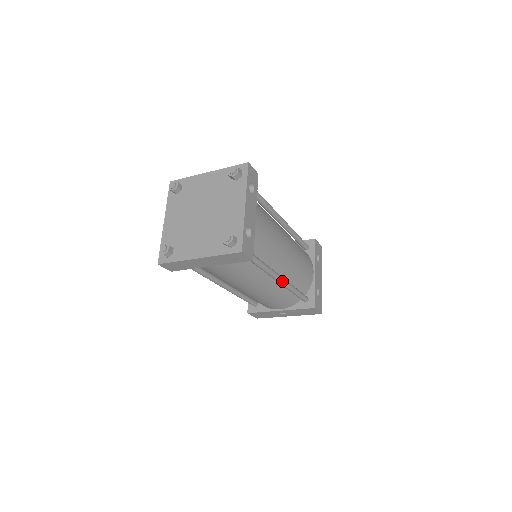
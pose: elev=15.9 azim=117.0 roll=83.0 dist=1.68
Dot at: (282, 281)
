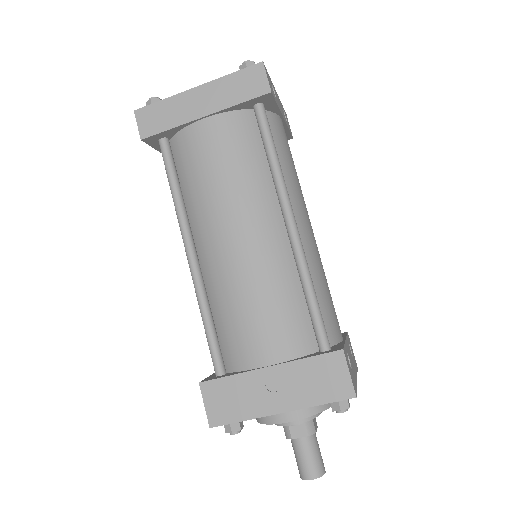
Dot at: (295, 228)
